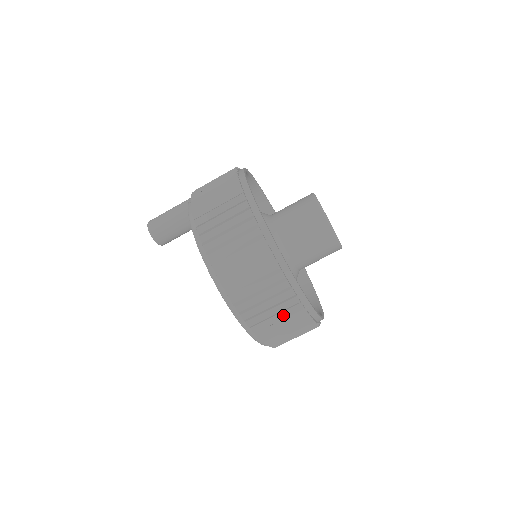
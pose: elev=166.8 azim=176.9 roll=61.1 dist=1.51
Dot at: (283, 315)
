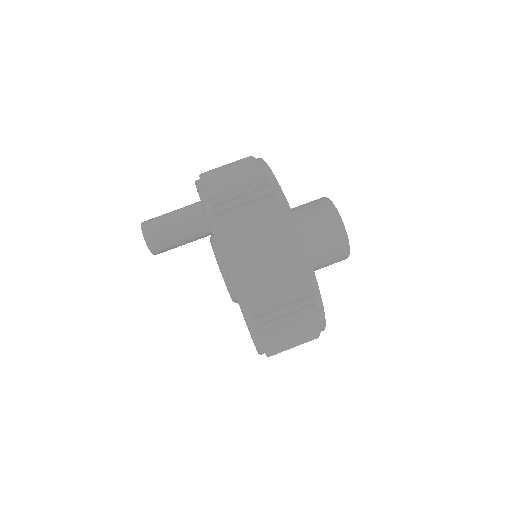
Dot at: occluded
